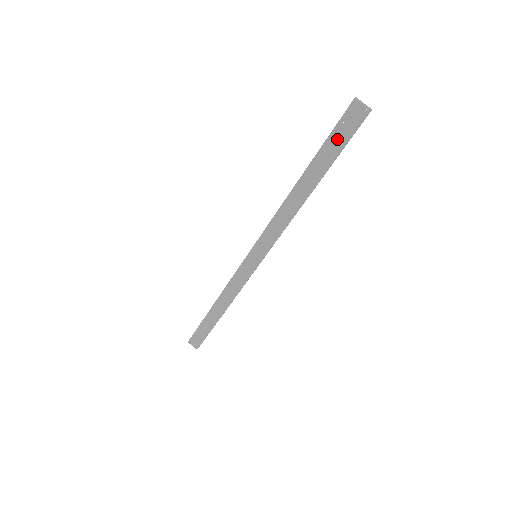
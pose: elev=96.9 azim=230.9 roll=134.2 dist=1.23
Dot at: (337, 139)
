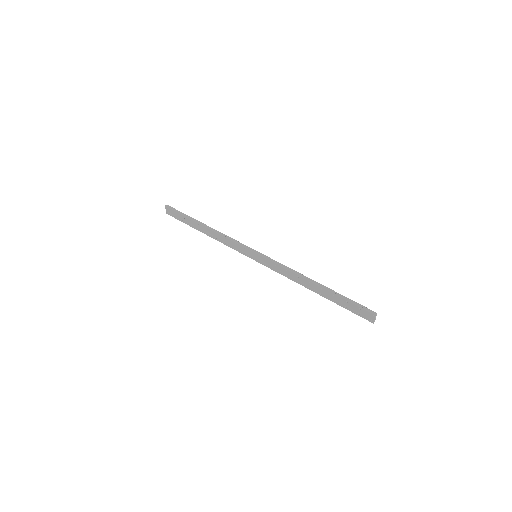
Dot at: (350, 306)
